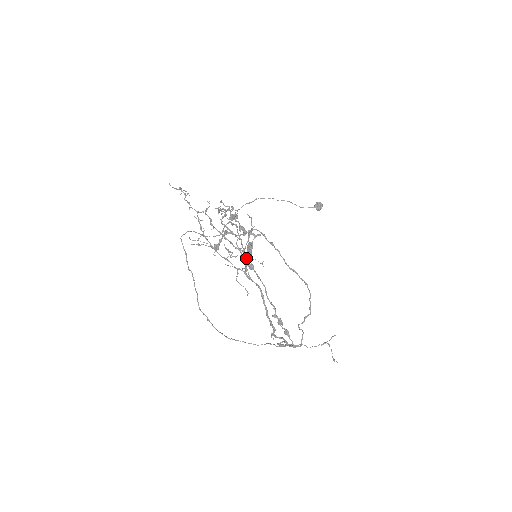
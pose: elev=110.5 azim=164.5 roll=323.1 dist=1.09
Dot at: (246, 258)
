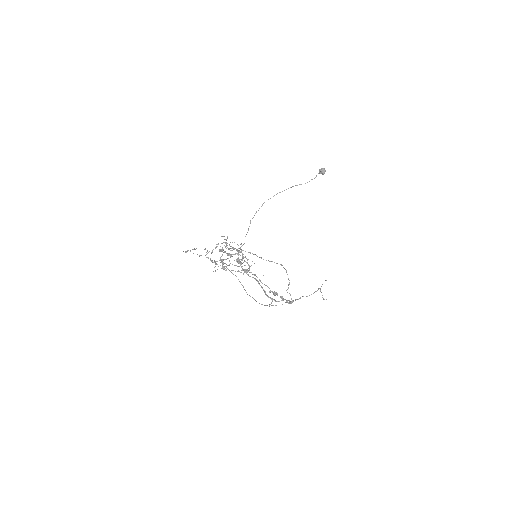
Dot at: (241, 267)
